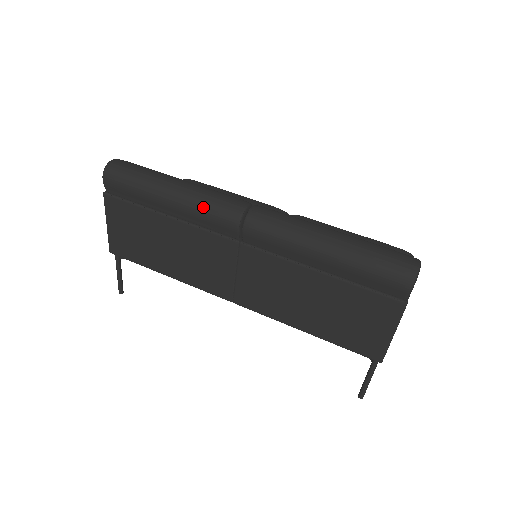
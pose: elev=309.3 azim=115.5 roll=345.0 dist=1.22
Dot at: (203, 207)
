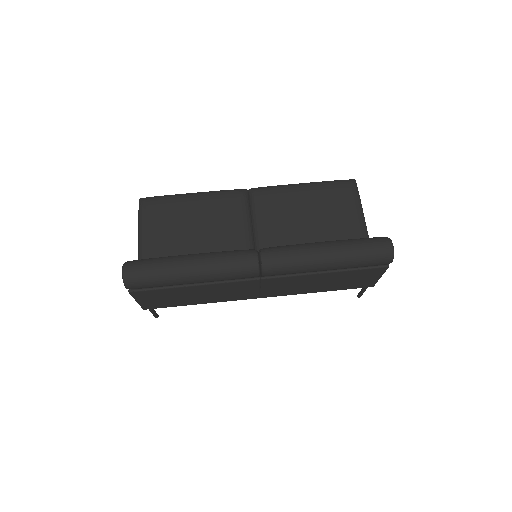
Dot at: (226, 275)
